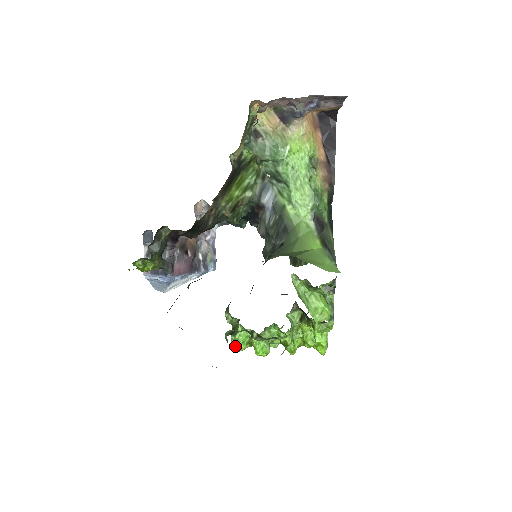
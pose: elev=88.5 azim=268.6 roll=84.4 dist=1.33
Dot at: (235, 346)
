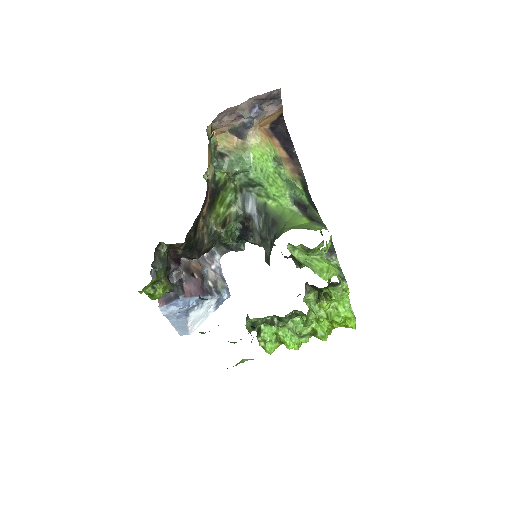
Dot at: (265, 348)
